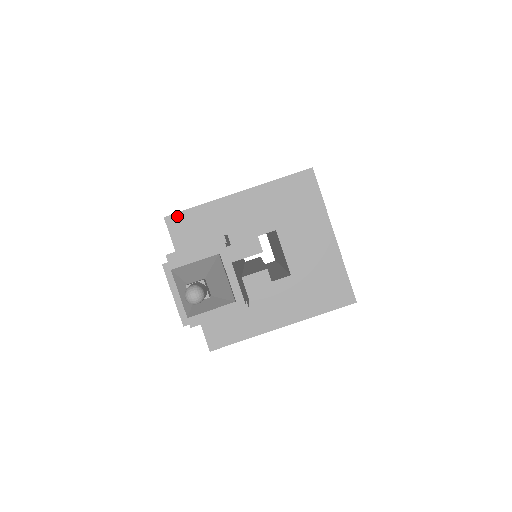
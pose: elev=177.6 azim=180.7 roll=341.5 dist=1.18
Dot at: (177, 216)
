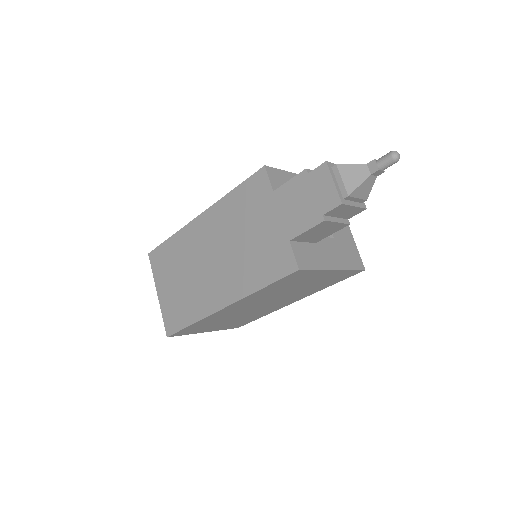
Dot at: (272, 169)
